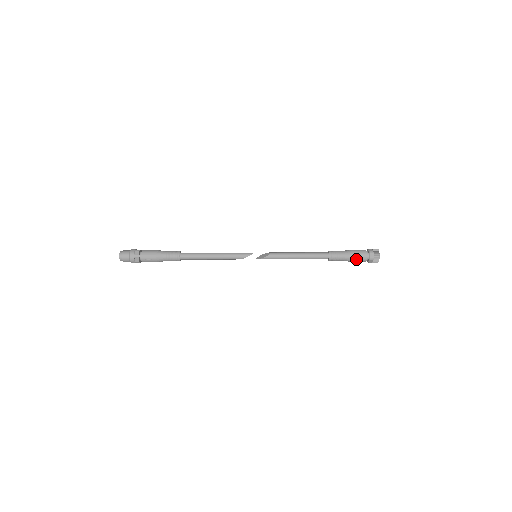
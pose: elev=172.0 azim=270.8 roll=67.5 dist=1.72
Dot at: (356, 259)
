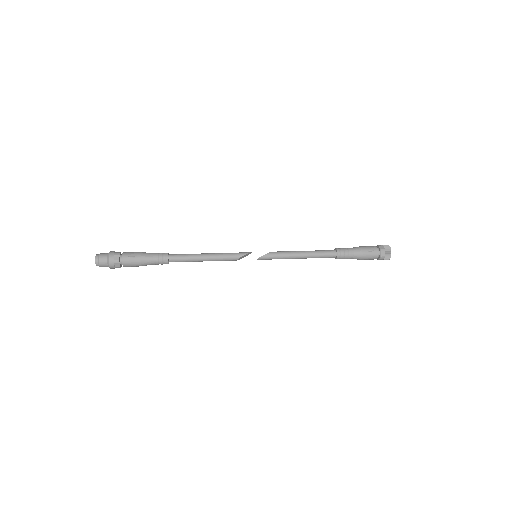
Dot at: (366, 251)
